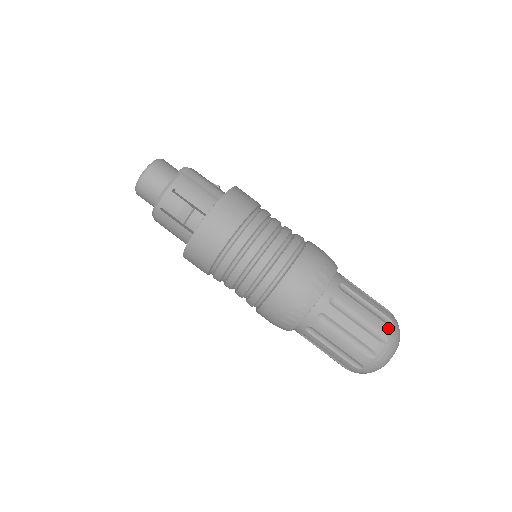
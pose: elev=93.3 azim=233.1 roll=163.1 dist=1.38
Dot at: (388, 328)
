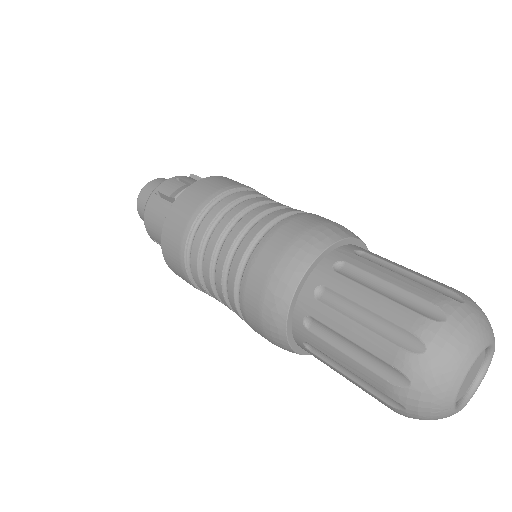
Dot at: (462, 293)
